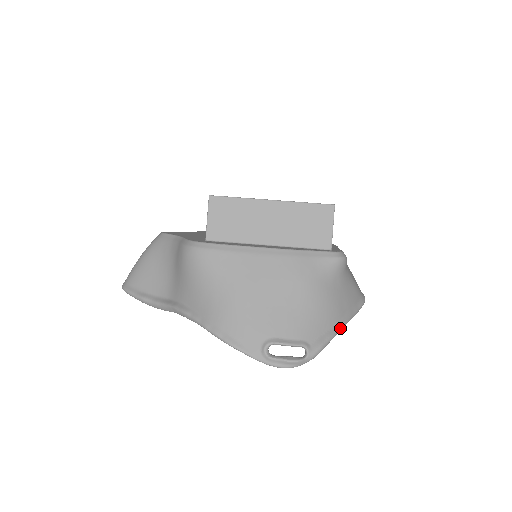
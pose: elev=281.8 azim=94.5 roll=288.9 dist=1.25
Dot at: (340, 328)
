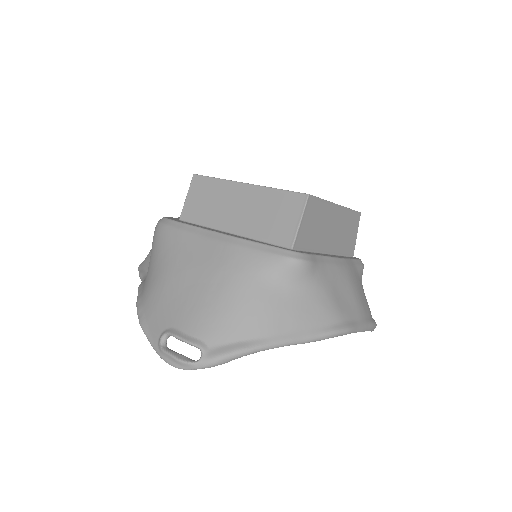
Dot at: (265, 345)
